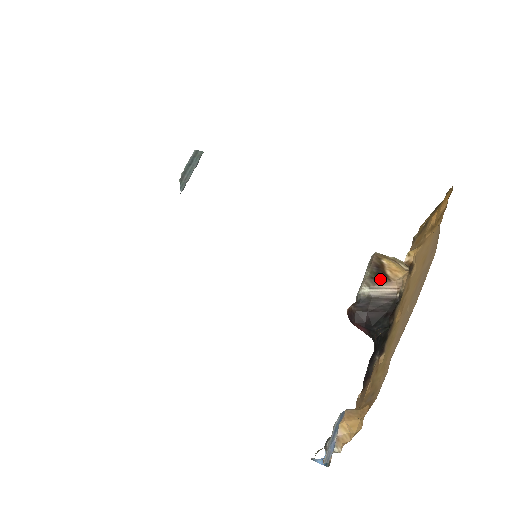
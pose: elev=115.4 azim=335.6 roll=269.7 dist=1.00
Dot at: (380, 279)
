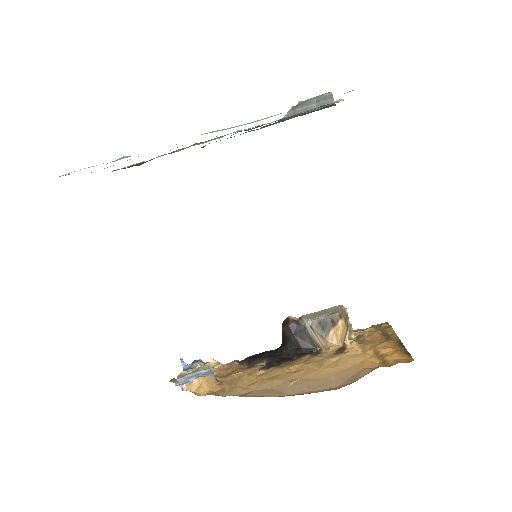
Dot at: (322, 330)
